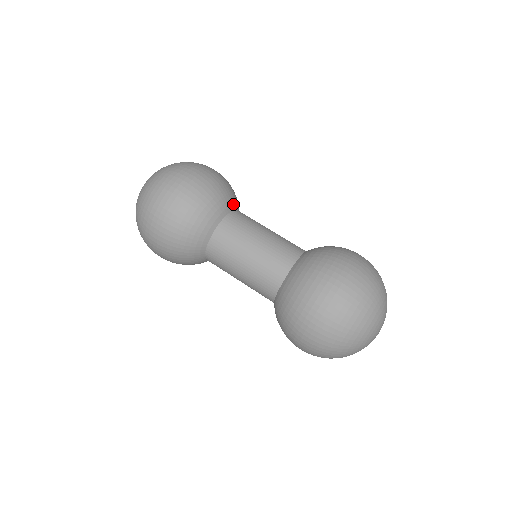
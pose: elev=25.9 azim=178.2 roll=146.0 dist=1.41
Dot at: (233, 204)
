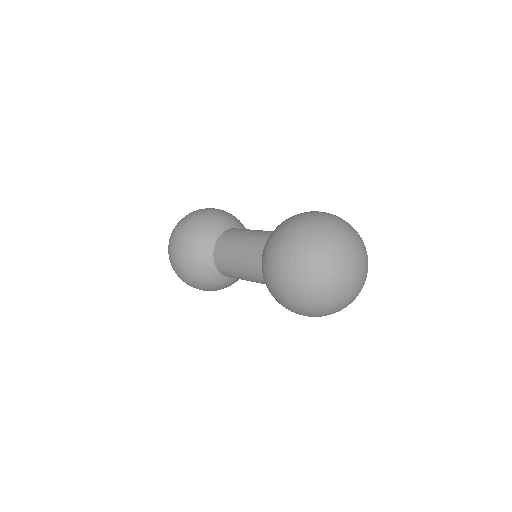
Dot at: occluded
